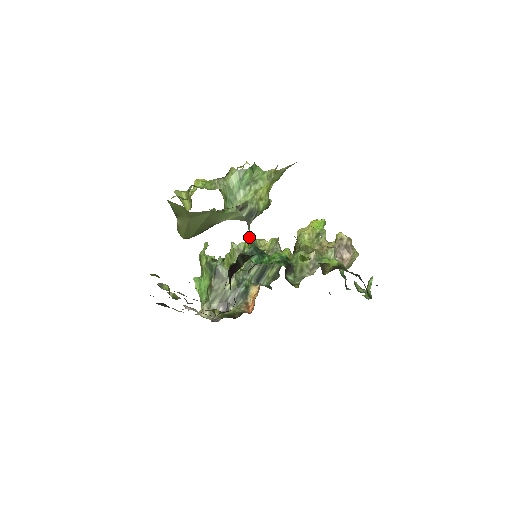
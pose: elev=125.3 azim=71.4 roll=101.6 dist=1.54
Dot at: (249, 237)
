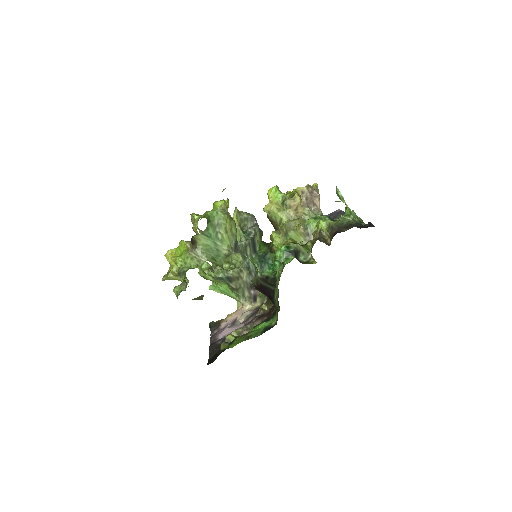
Dot at: (249, 259)
